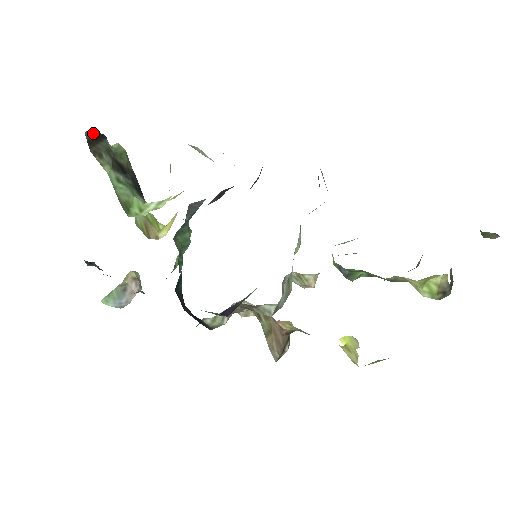
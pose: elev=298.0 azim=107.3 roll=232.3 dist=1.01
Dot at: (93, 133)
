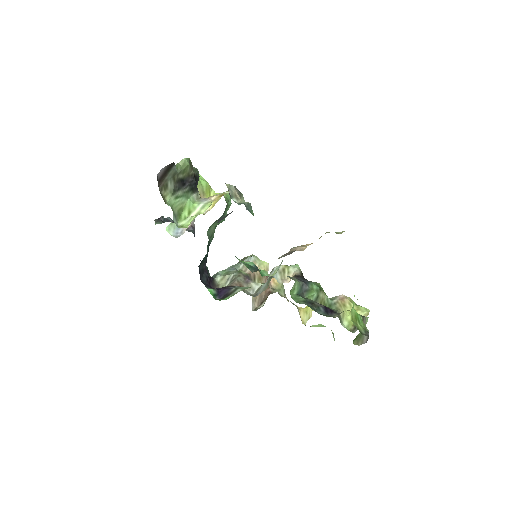
Dot at: (164, 169)
